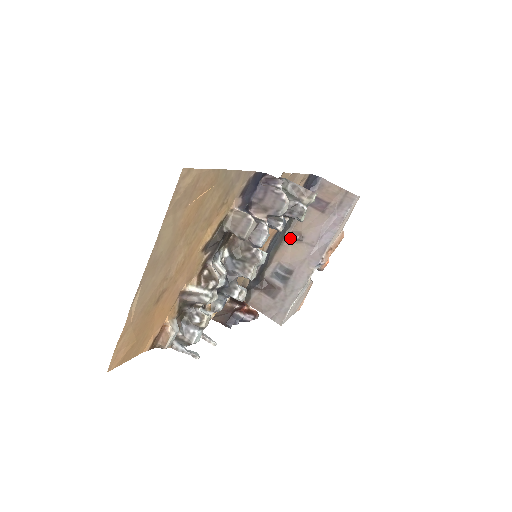
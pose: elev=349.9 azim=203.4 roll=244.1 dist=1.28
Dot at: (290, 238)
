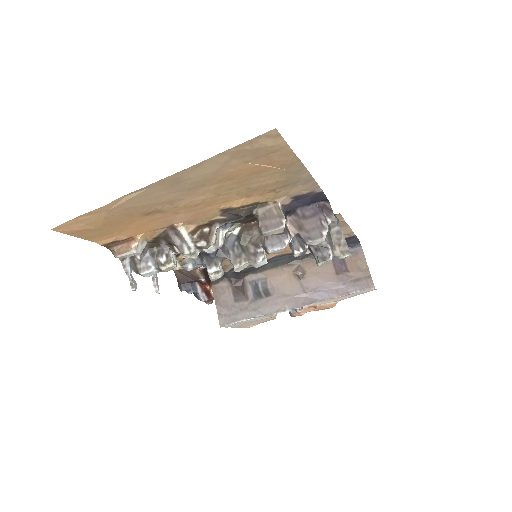
Dot at: (293, 268)
